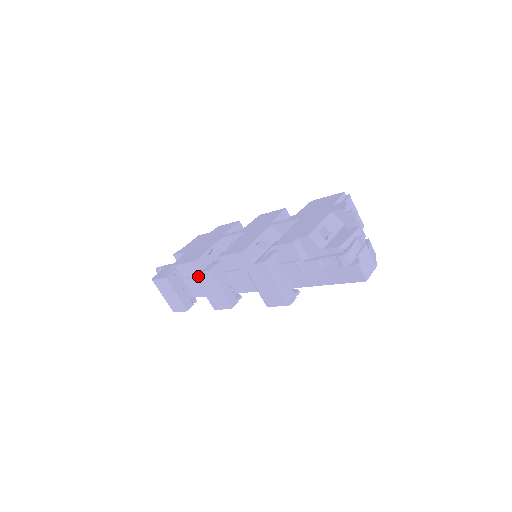
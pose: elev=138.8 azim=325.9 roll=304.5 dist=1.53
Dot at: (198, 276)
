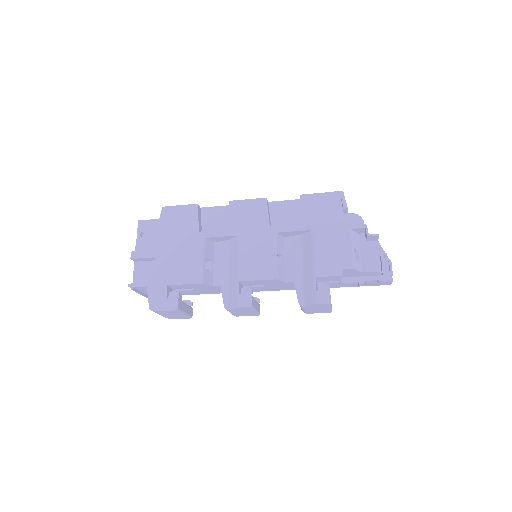
Dot at: (198, 288)
